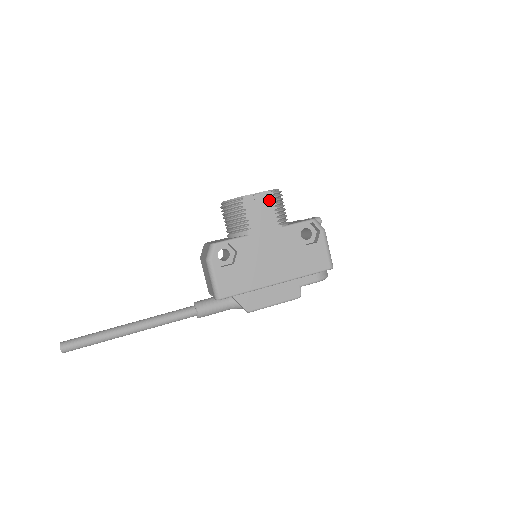
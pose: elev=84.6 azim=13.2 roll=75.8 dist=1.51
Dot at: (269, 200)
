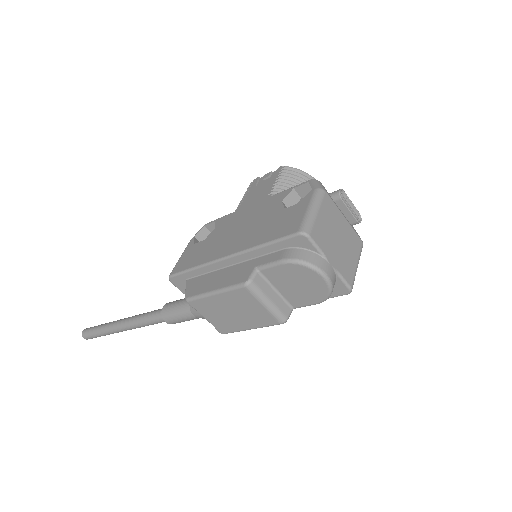
Dot at: (276, 174)
